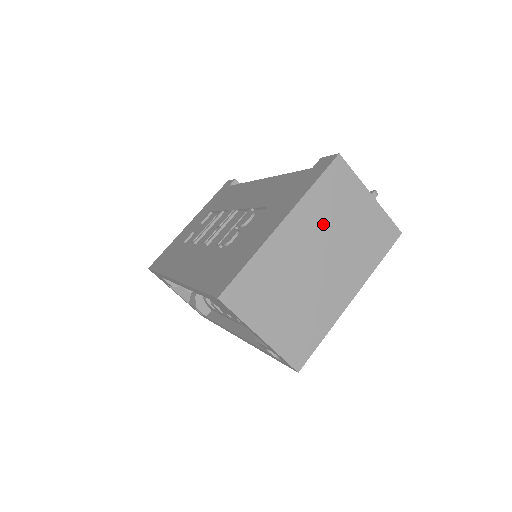
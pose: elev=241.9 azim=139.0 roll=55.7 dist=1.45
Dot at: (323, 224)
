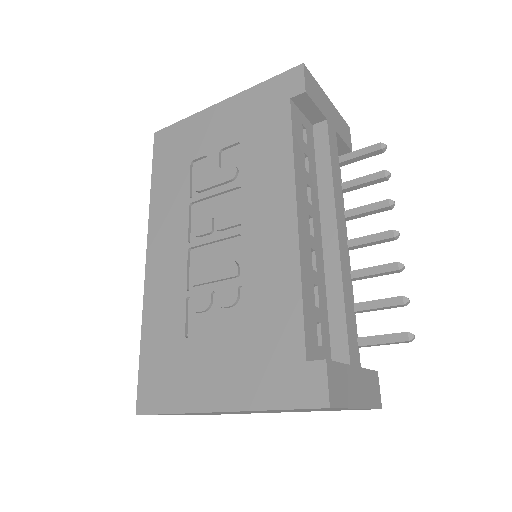
Dot at: occluded
